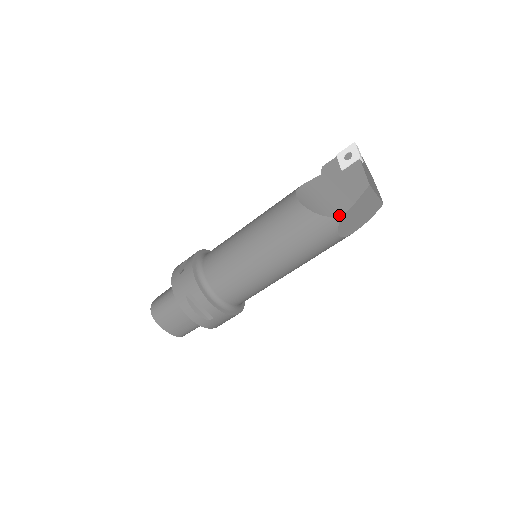
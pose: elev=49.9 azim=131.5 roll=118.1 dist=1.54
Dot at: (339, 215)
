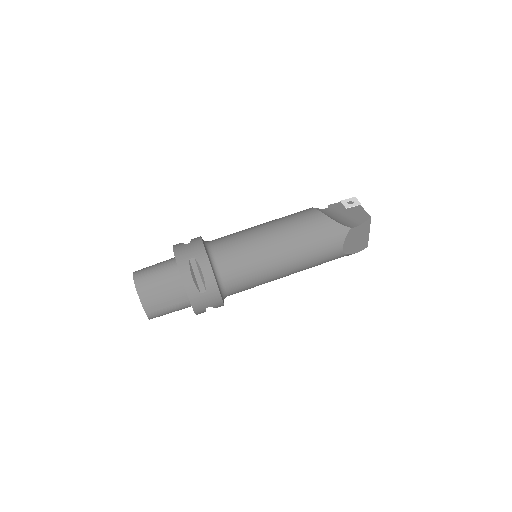
Dot at: (350, 227)
